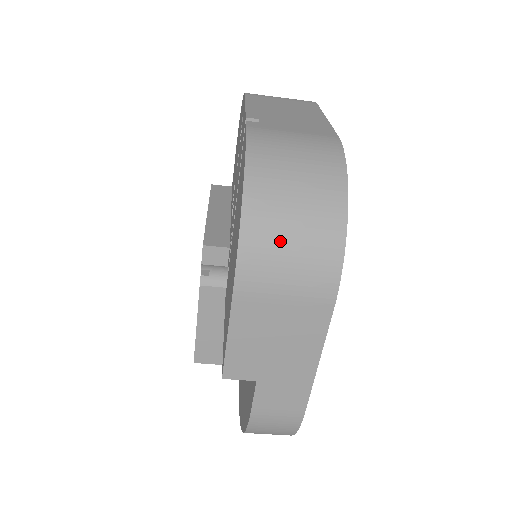
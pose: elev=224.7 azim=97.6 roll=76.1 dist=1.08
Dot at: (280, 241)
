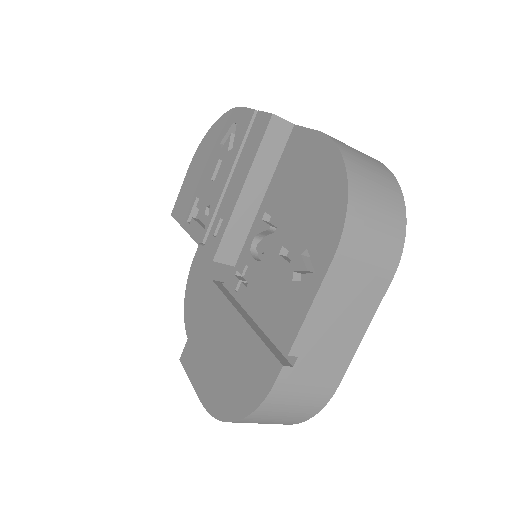
Dot at: occluded
